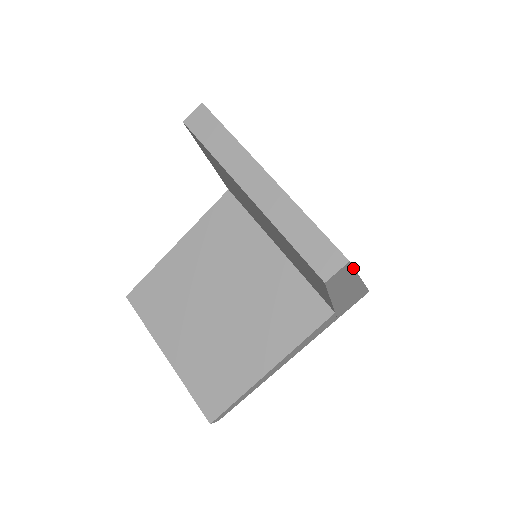
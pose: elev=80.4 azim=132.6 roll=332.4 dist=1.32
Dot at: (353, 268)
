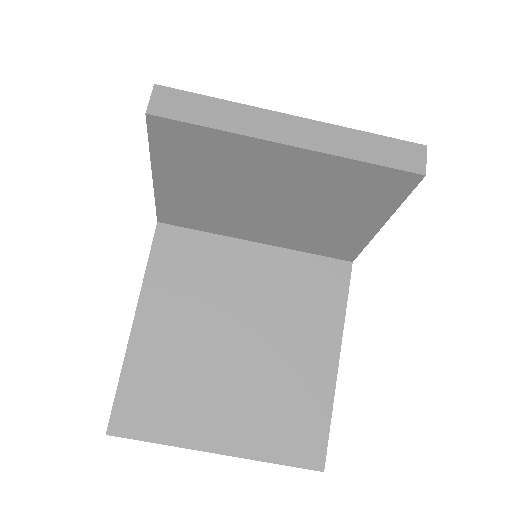
Dot at: occluded
